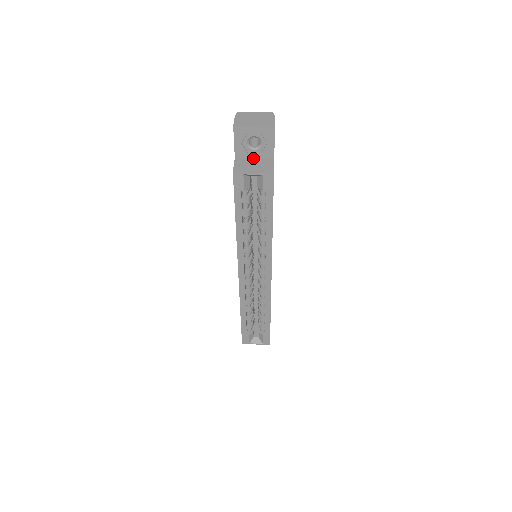
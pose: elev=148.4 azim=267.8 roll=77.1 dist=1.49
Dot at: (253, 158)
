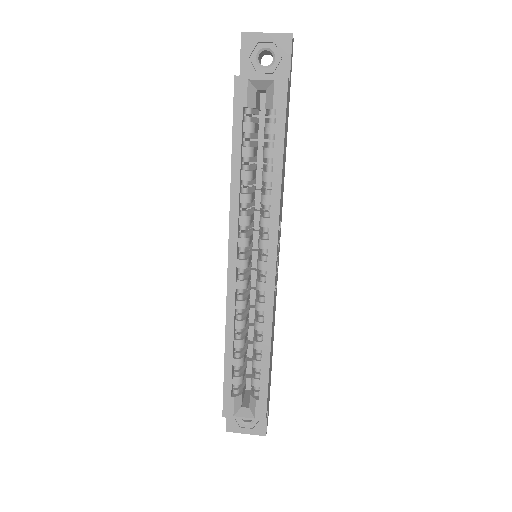
Dot at: occluded
